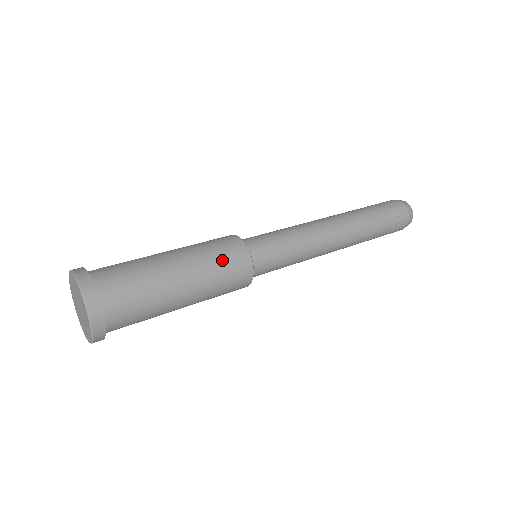
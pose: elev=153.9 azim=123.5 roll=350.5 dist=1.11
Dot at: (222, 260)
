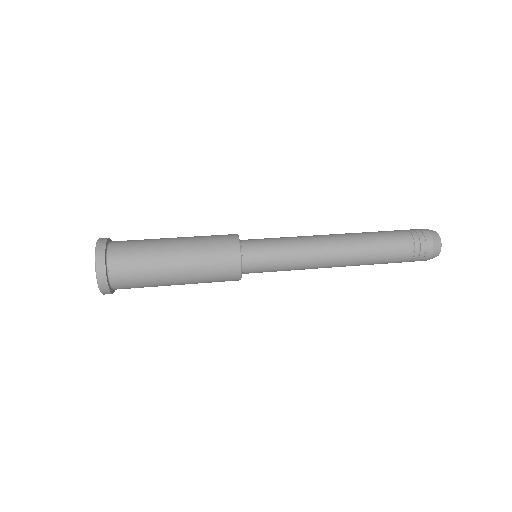
Dot at: (212, 237)
